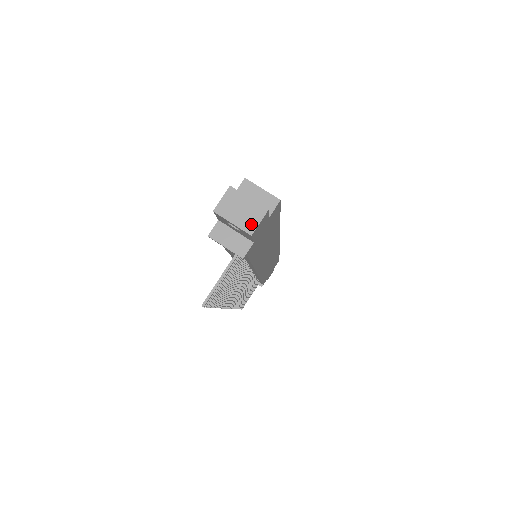
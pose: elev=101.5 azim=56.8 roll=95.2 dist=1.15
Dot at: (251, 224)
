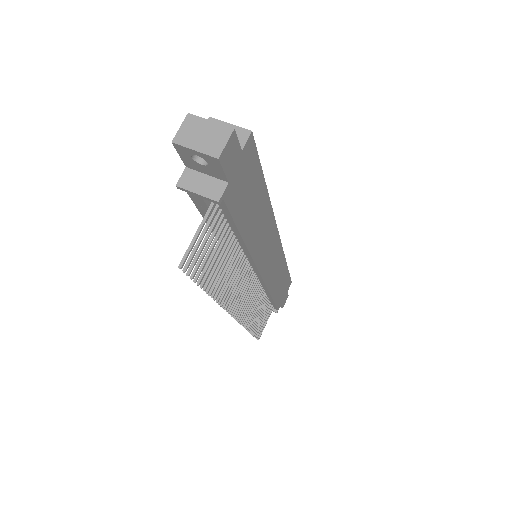
Dot at: (216, 147)
